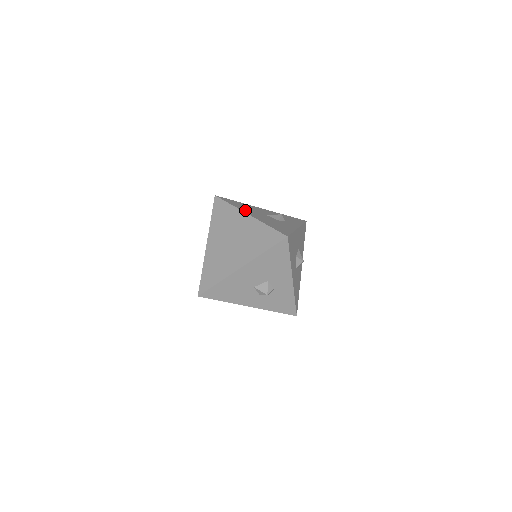
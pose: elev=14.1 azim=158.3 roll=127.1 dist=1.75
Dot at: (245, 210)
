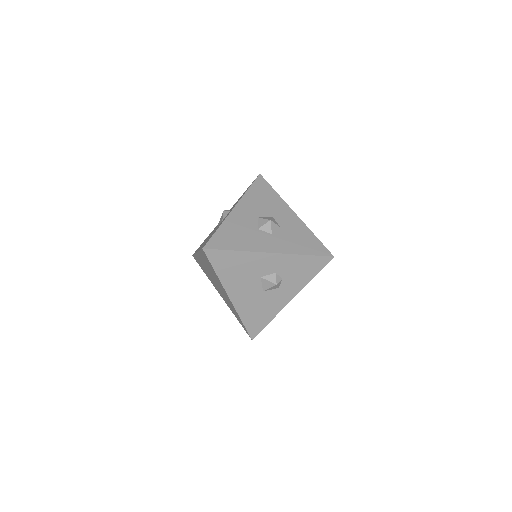
Dot at: occluded
